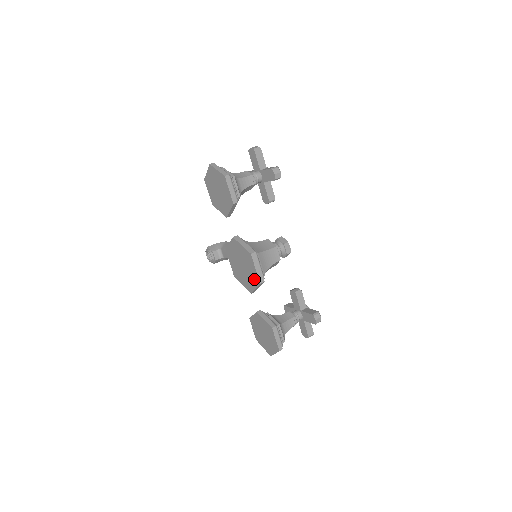
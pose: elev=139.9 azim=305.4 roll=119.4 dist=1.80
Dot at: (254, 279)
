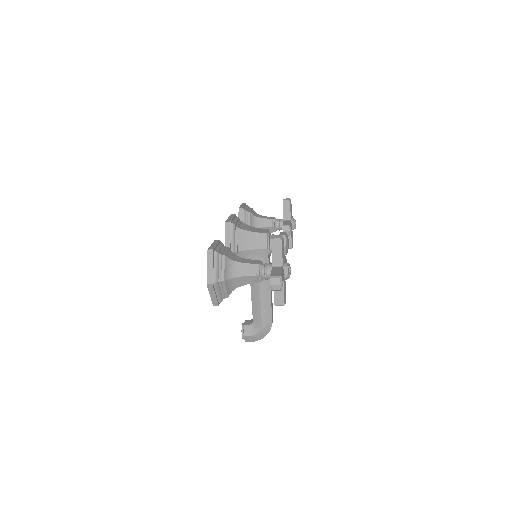
Dot at: occluded
